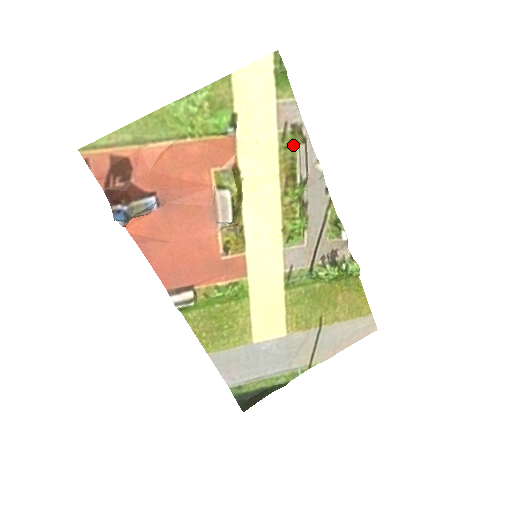
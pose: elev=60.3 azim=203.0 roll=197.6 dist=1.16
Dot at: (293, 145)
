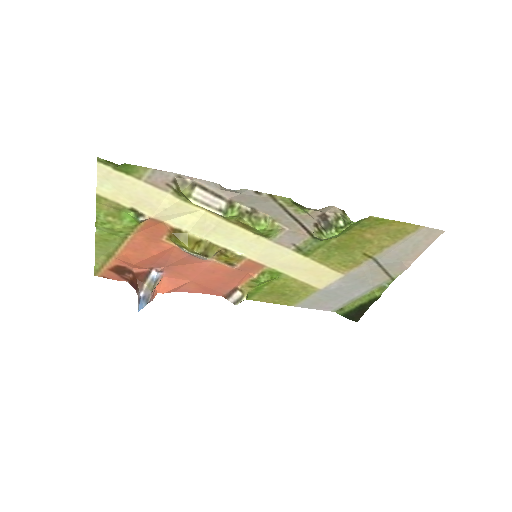
Dot at: (187, 198)
